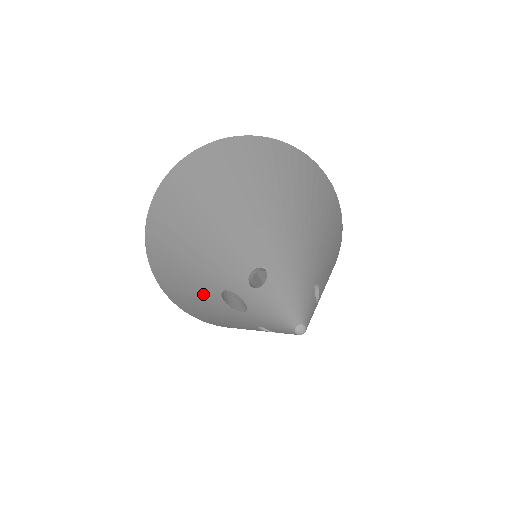
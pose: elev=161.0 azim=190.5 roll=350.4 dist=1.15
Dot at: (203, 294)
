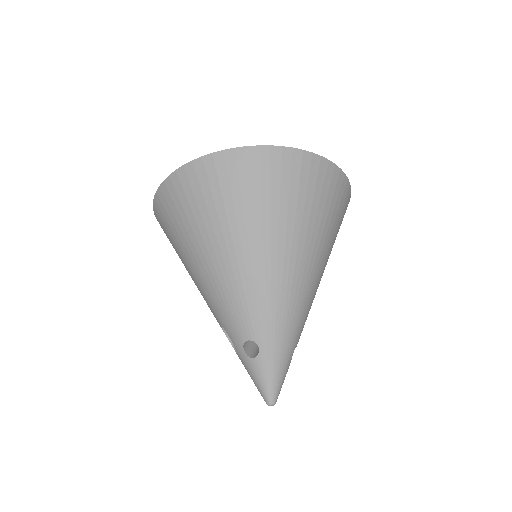
Dot at: (204, 299)
